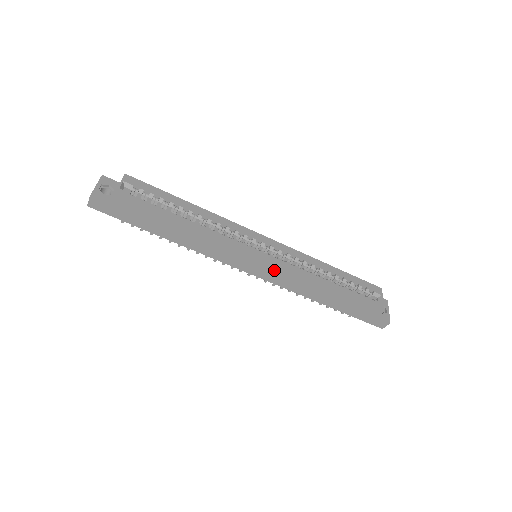
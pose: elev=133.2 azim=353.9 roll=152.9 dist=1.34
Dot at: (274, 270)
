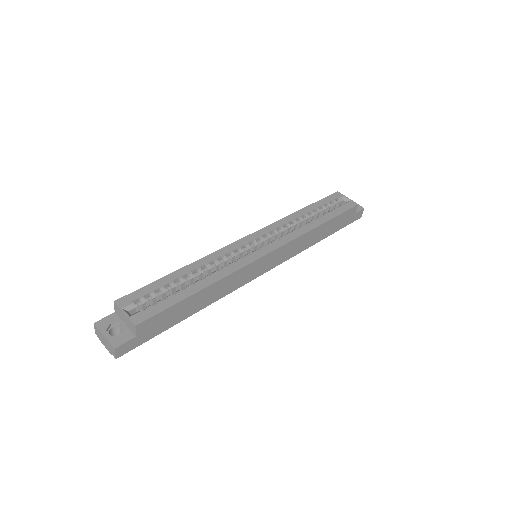
Dot at: (281, 252)
